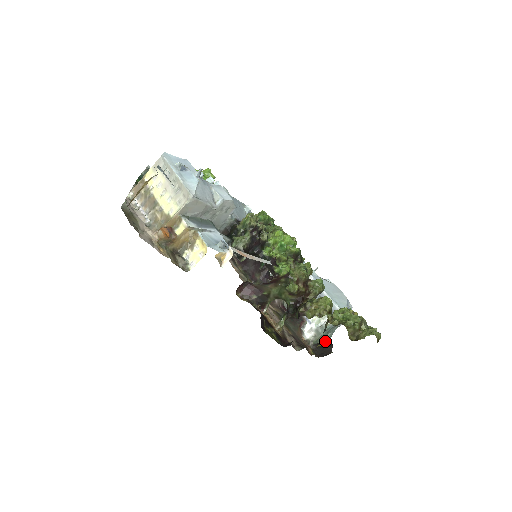
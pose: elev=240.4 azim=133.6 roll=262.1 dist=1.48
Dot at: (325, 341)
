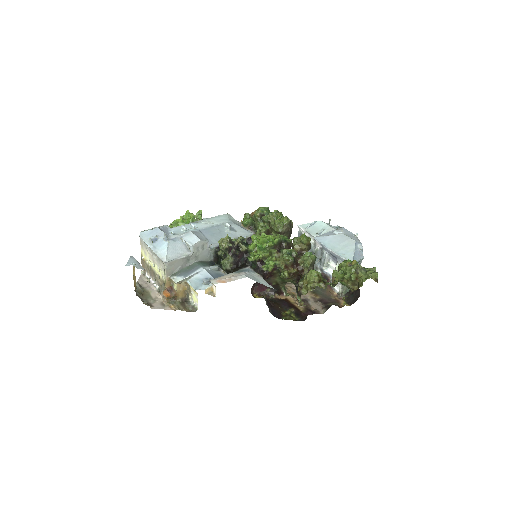
Dot at: occluded
